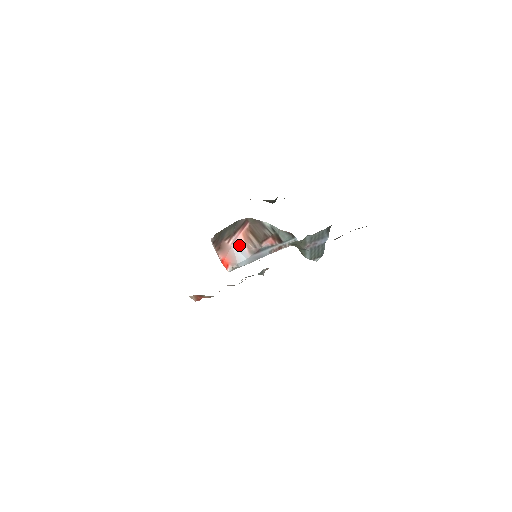
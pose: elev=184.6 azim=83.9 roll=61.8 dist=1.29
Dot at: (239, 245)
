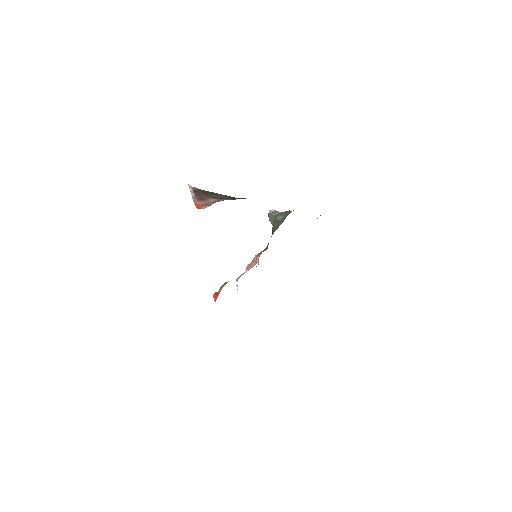
Dot at: (220, 200)
